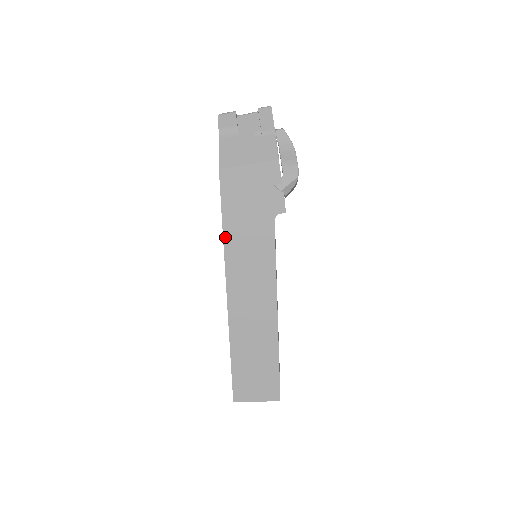
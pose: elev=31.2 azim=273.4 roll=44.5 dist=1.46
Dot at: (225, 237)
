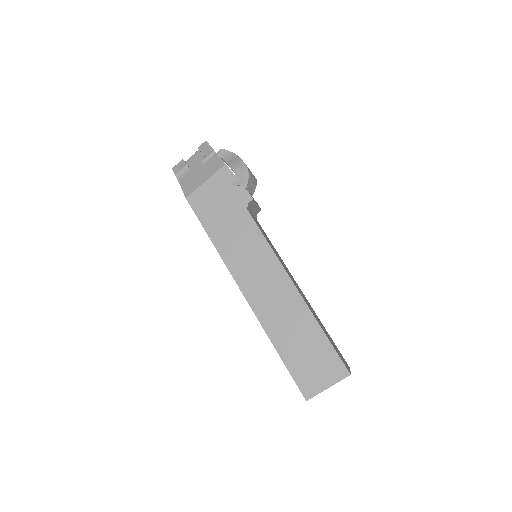
Dot at: (217, 247)
